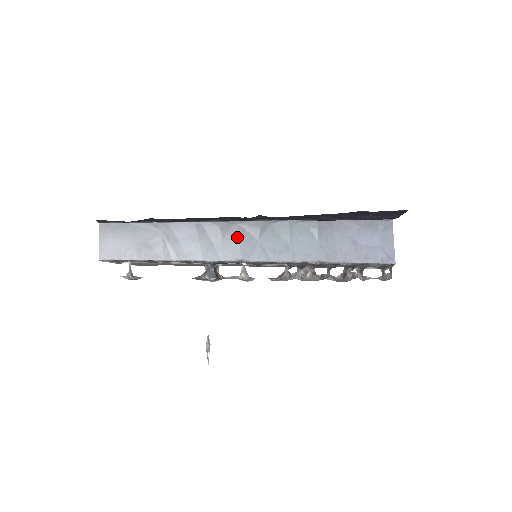
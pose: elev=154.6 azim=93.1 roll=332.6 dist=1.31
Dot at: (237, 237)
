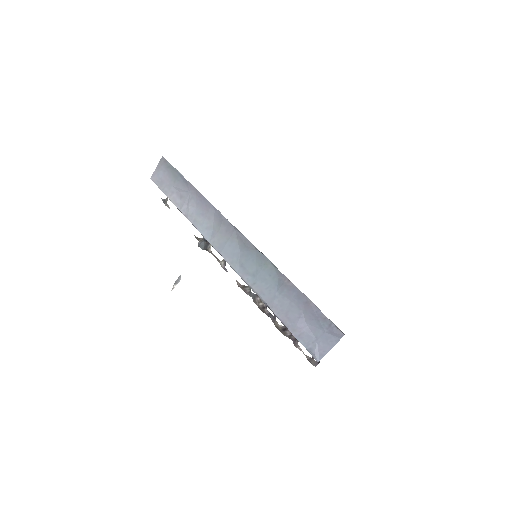
Dot at: (228, 237)
